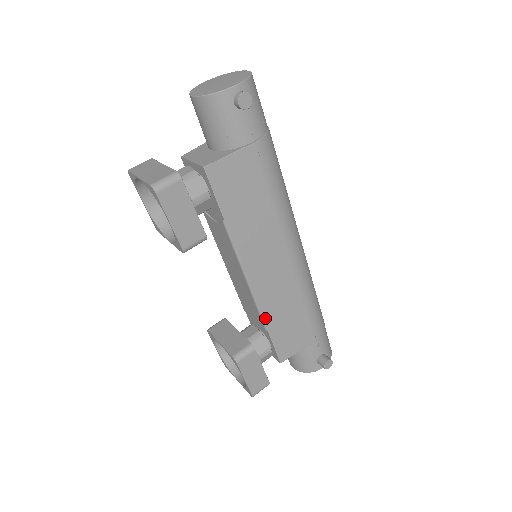
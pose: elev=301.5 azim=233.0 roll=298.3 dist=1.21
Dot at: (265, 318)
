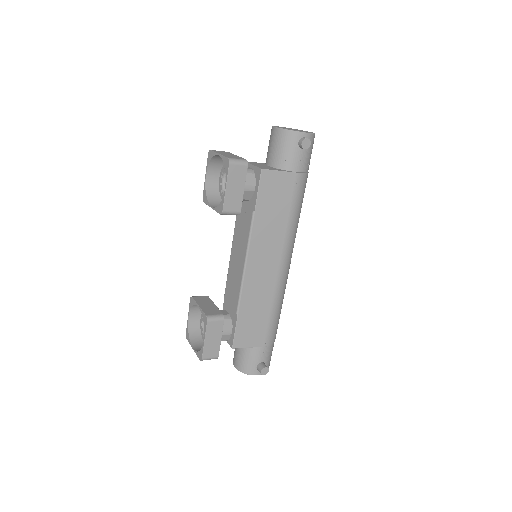
Dot at: (241, 302)
